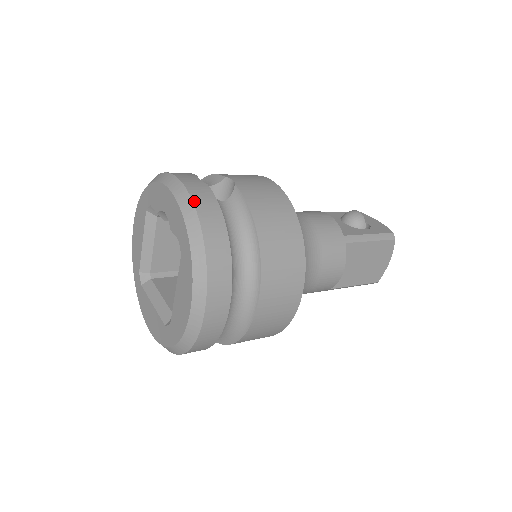
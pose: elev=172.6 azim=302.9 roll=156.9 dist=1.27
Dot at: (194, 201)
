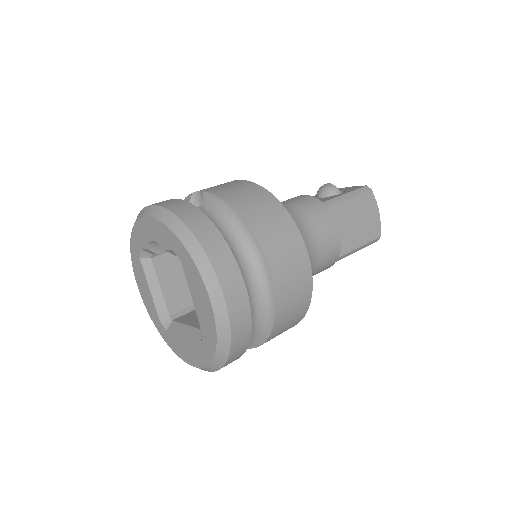
Dot at: (170, 210)
